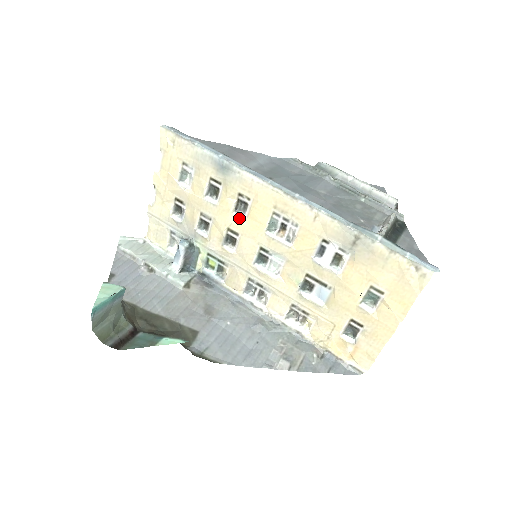
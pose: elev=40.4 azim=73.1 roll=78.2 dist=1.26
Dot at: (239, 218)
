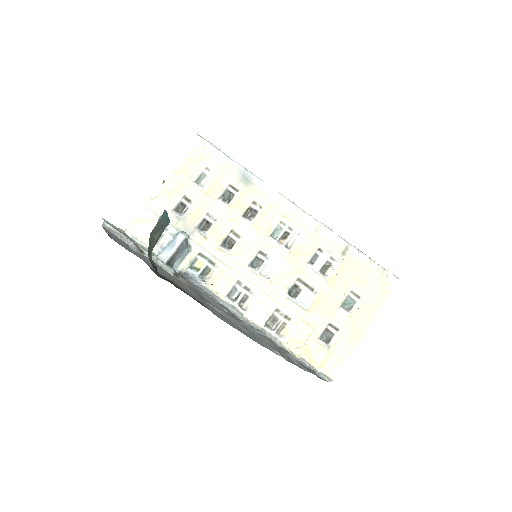
Dot at: (247, 222)
